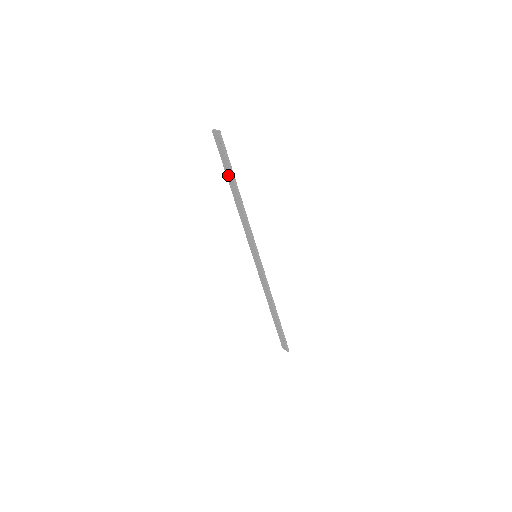
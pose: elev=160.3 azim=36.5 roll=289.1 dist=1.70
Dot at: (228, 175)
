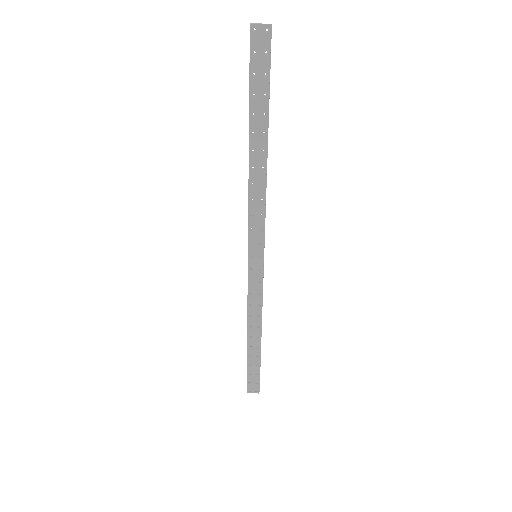
Dot at: (256, 114)
